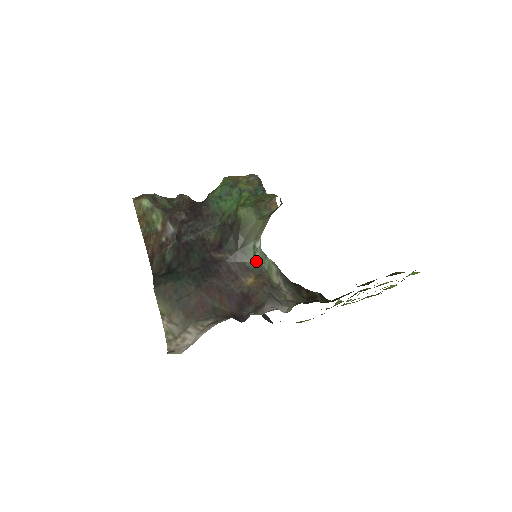
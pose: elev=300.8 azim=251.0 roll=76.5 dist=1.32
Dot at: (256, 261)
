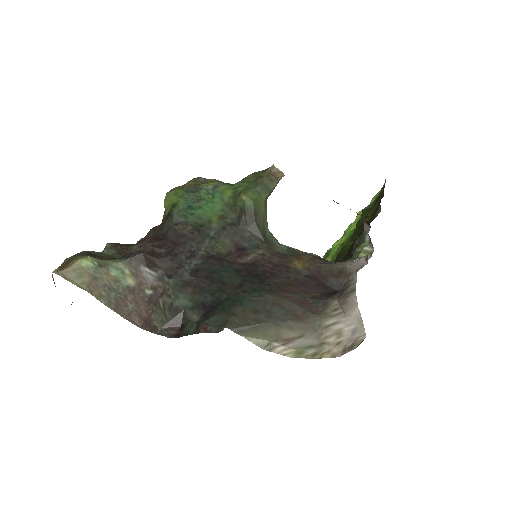
Dot at: (282, 246)
